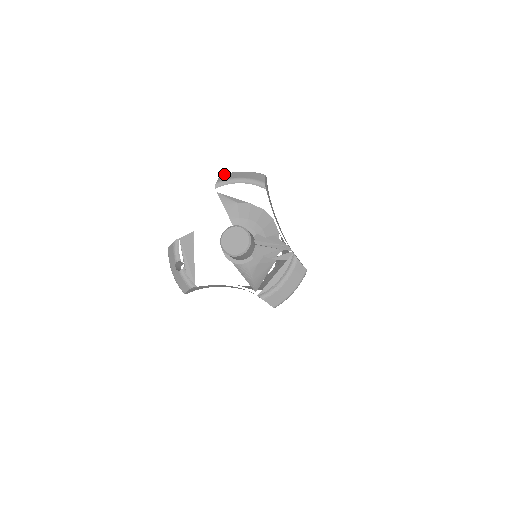
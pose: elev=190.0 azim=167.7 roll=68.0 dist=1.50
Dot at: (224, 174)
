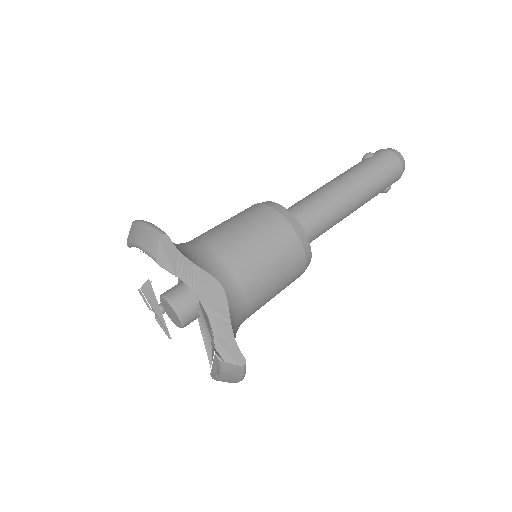
Dot at: (133, 223)
